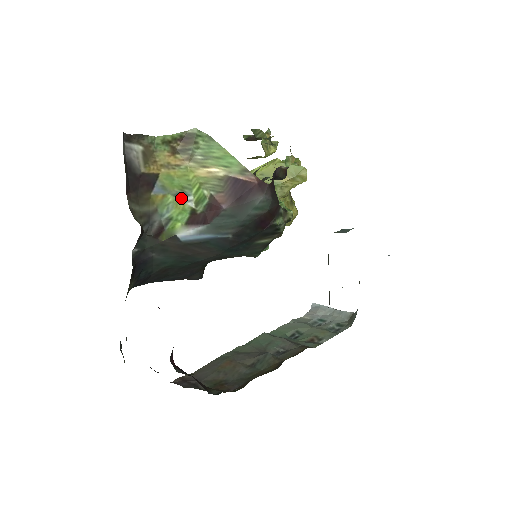
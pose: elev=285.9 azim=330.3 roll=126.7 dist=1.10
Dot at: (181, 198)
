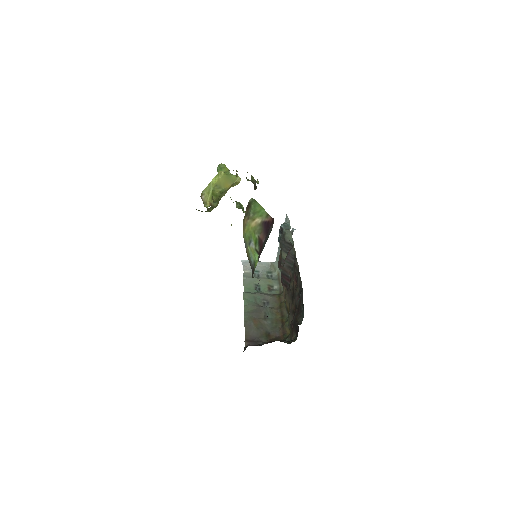
Dot at: (251, 245)
